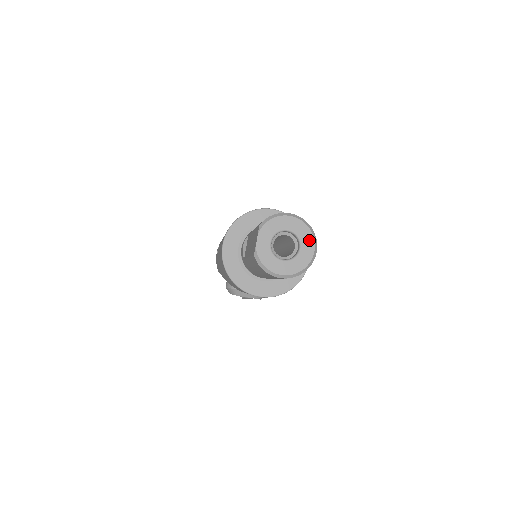
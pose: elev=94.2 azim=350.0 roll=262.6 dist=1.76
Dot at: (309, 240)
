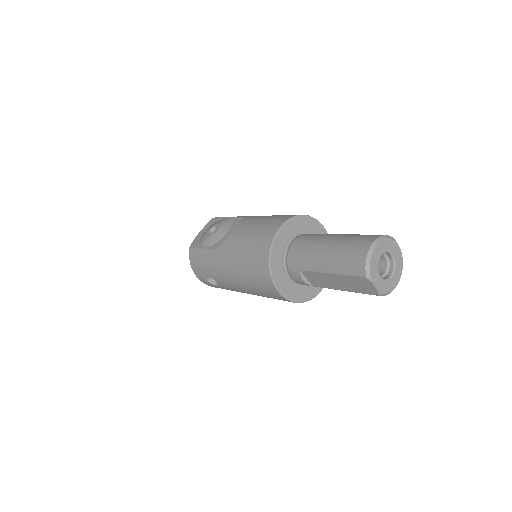
Dot at: (392, 244)
